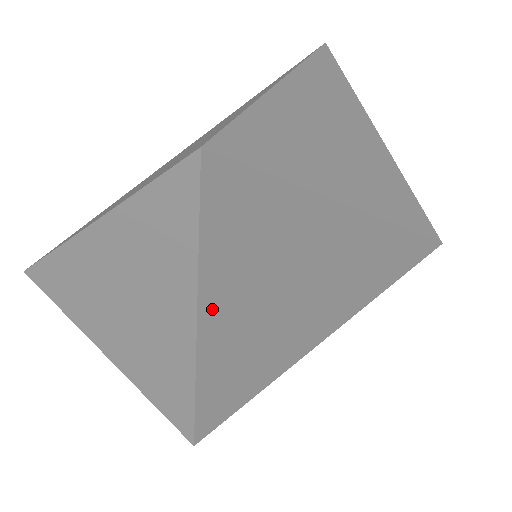
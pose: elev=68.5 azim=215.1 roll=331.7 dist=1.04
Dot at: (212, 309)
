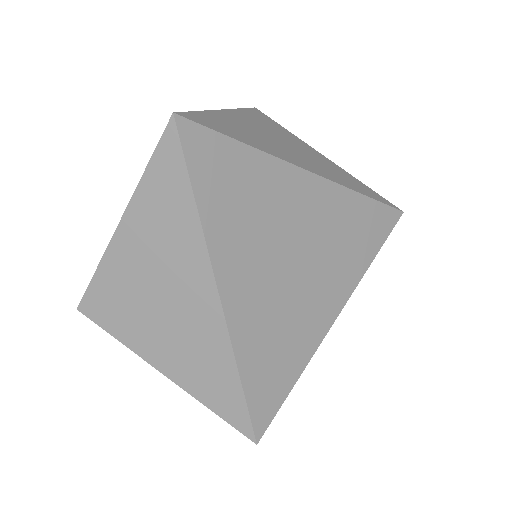
Dot at: (222, 258)
